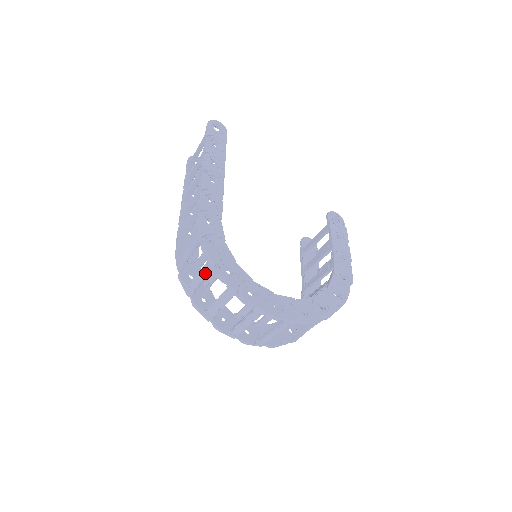
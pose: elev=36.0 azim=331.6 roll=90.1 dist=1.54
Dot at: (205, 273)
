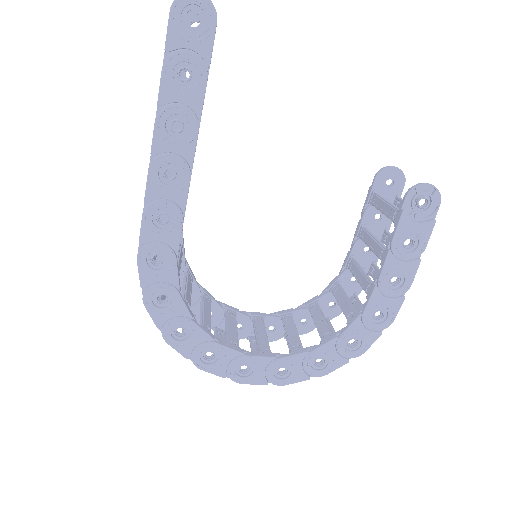
Dot at: occluded
